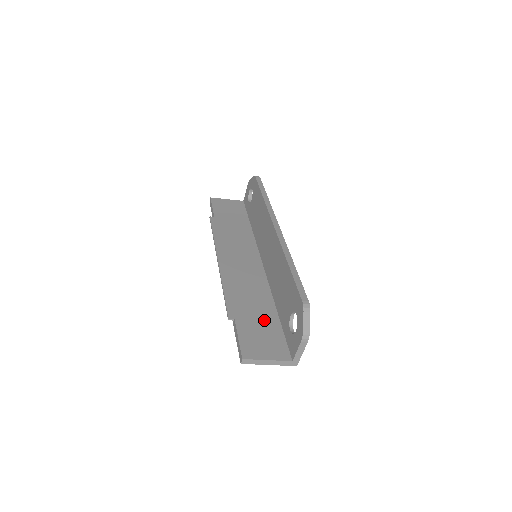
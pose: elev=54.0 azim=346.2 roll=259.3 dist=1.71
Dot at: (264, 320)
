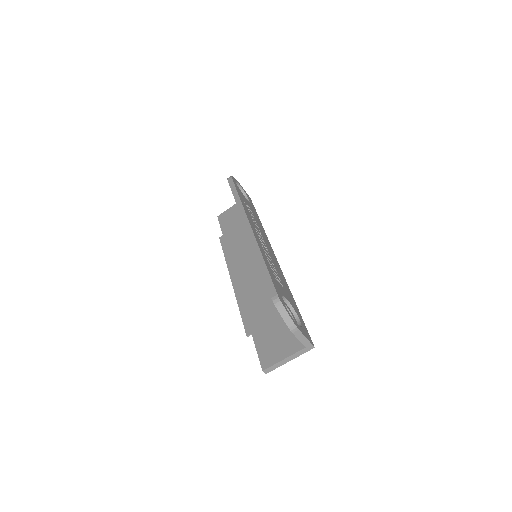
Dot at: (276, 318)
